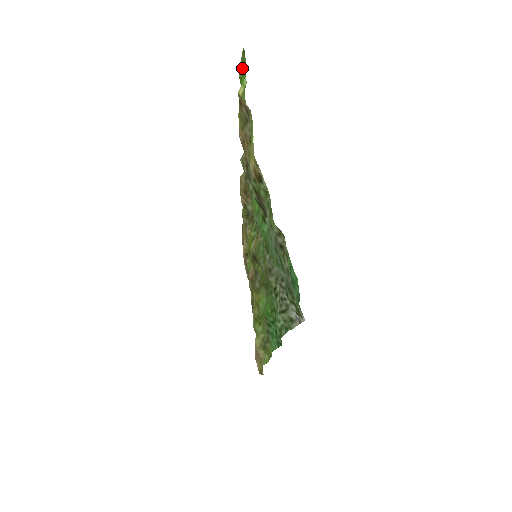
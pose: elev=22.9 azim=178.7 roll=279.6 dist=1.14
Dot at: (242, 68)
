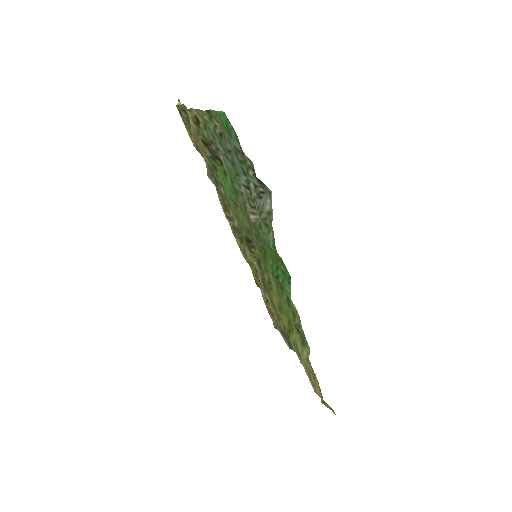
Dot at: occluded
